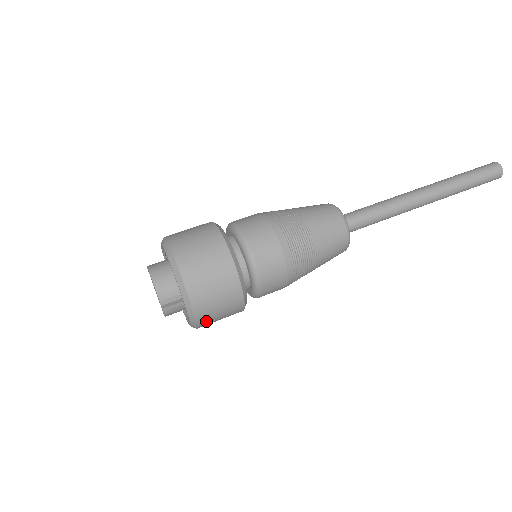
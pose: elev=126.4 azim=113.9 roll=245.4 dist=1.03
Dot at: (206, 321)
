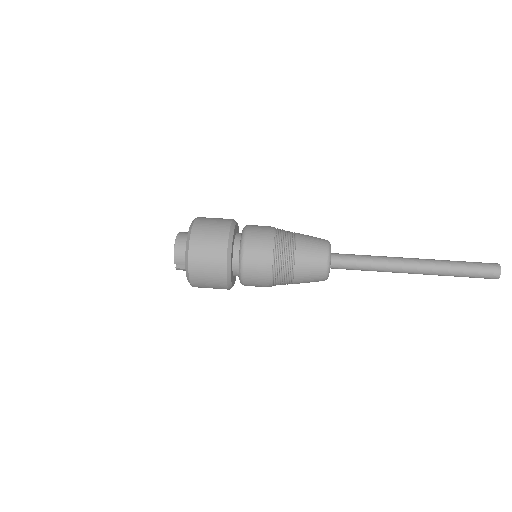
Dot at: (200, 287)
